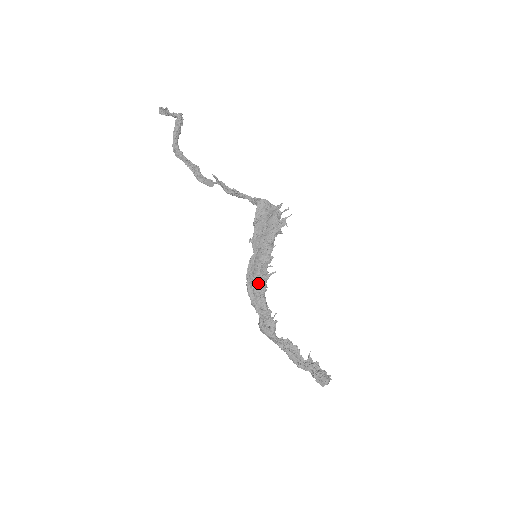
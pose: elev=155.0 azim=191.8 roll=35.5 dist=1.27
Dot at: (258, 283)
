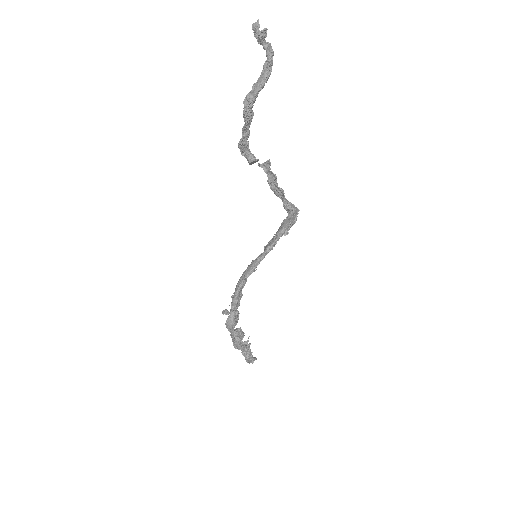
Dot at: occluded
